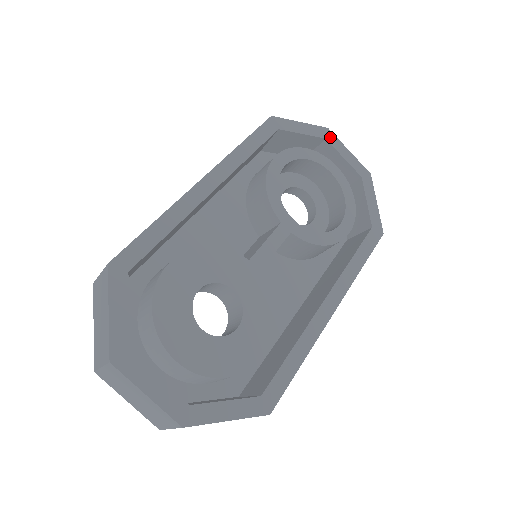
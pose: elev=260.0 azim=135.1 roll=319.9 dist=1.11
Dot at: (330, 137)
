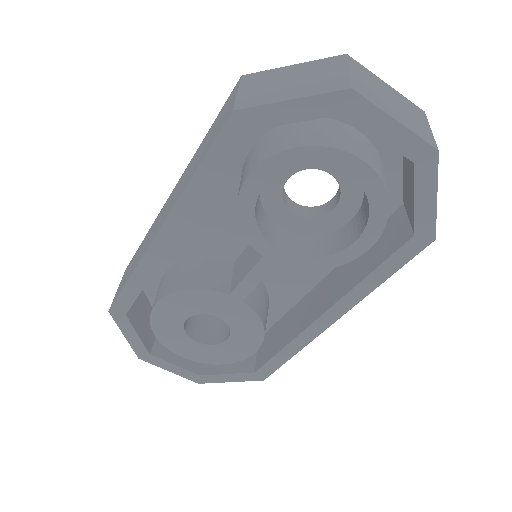
Dot at: (354, 107)
